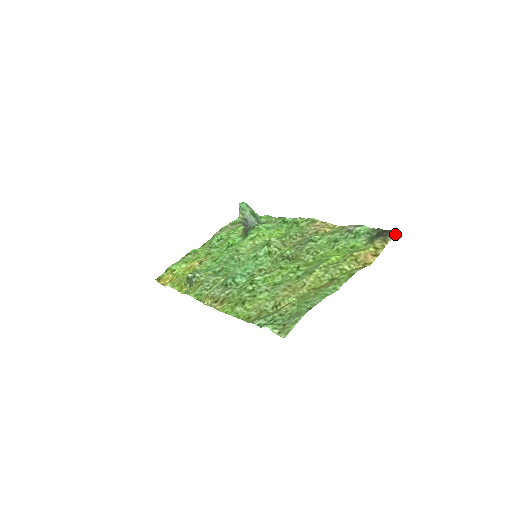
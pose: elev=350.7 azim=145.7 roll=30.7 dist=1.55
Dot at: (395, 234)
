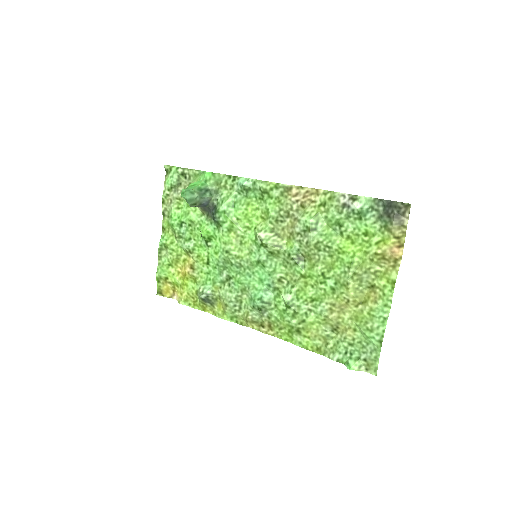
Dot at: (408, 212)
